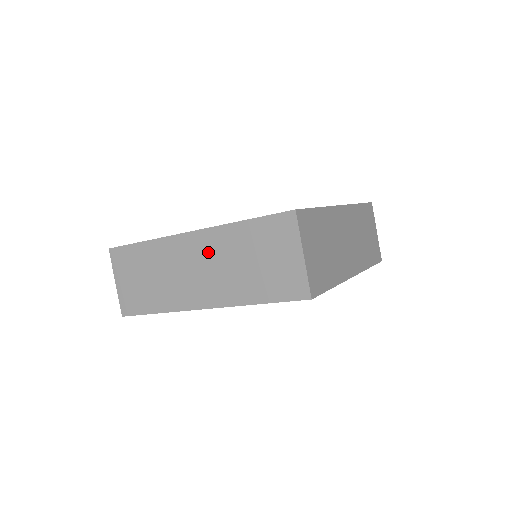
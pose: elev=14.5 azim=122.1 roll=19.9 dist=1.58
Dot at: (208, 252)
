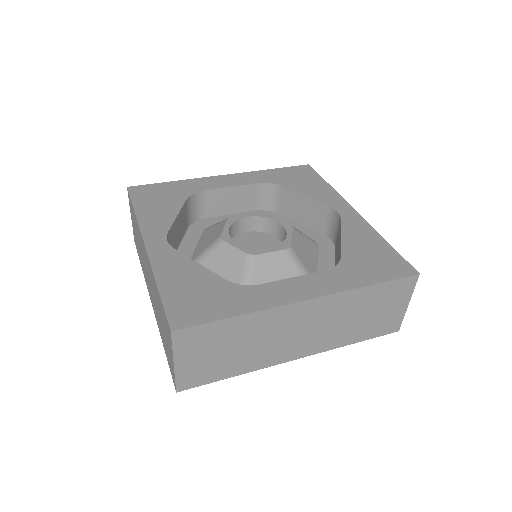
Dot at: (323, 314)
